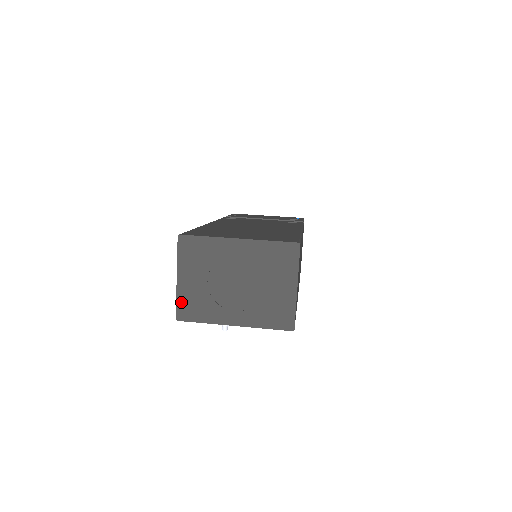
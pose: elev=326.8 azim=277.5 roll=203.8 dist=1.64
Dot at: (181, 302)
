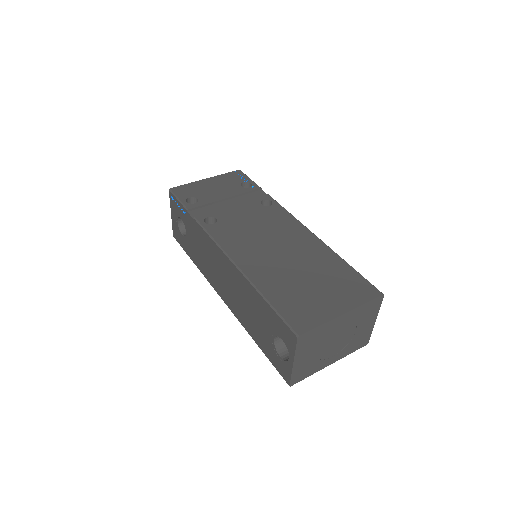
Dot at: (295, 375)
